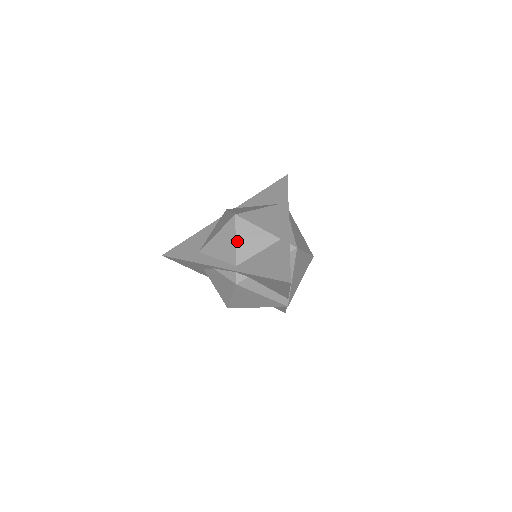
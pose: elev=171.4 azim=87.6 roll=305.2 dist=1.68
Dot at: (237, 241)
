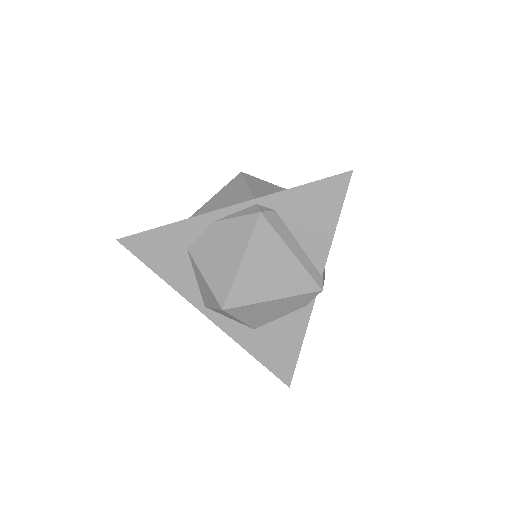
Dot at: (250, 186)
